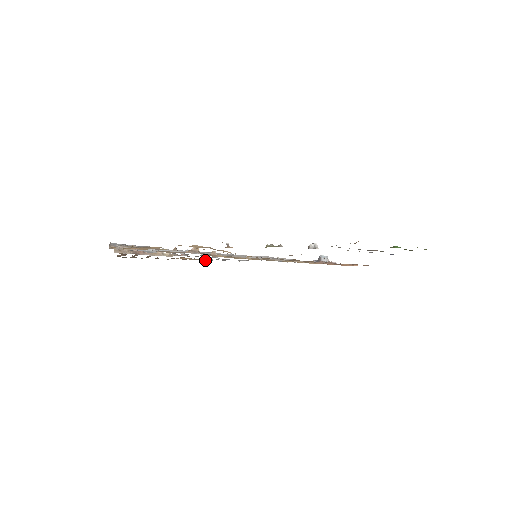
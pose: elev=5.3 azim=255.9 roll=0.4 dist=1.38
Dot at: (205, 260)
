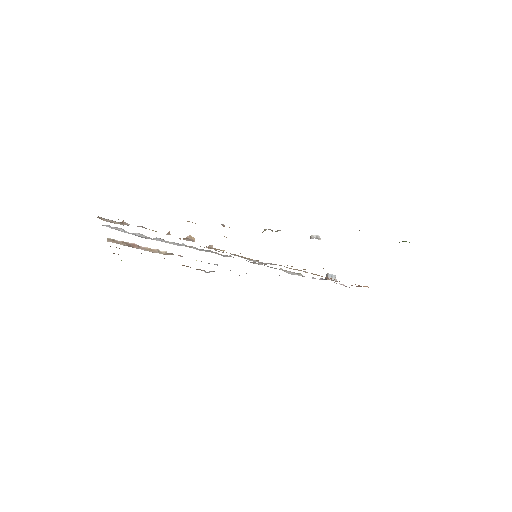
Dot at: (205, 271)
